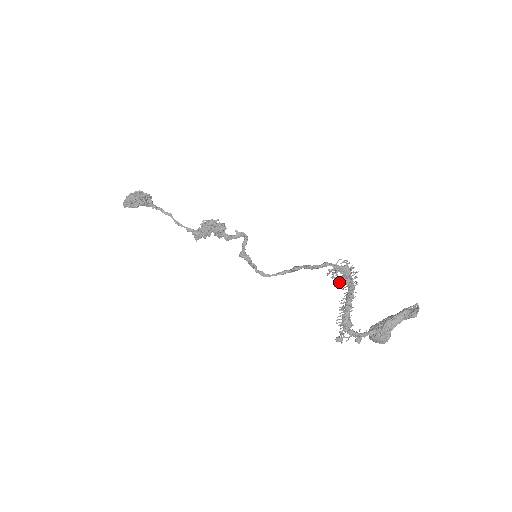
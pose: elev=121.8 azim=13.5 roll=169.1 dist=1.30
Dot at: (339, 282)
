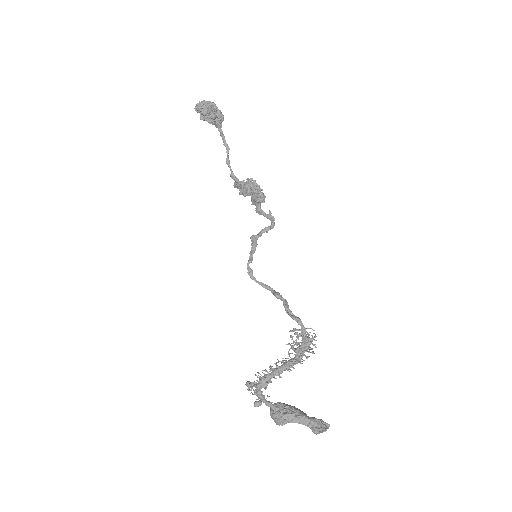
Dot at: (291, 346)
